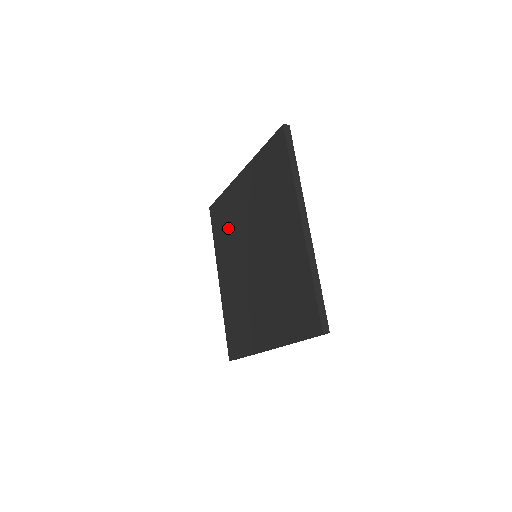
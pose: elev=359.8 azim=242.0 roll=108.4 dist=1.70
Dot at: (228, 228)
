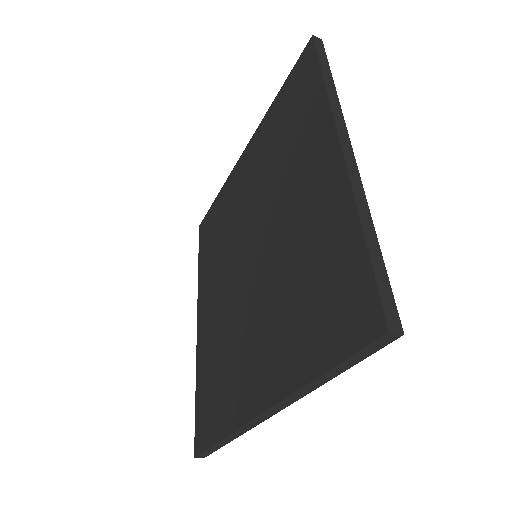
Dot at: (219, 236)
